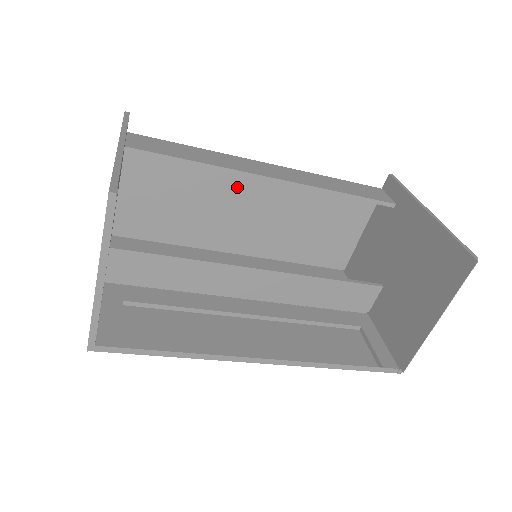
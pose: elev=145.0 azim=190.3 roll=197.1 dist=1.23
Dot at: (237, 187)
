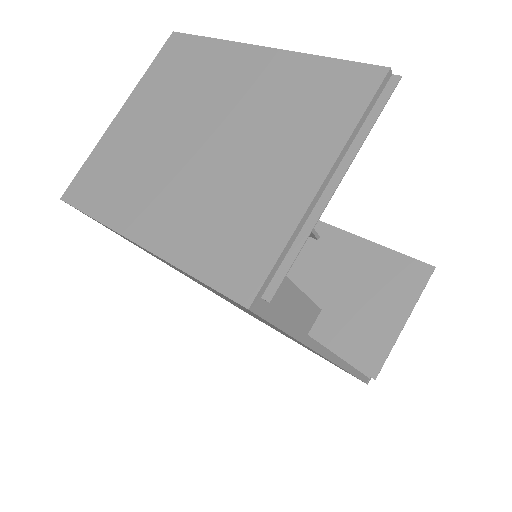
Dot at: occluded
